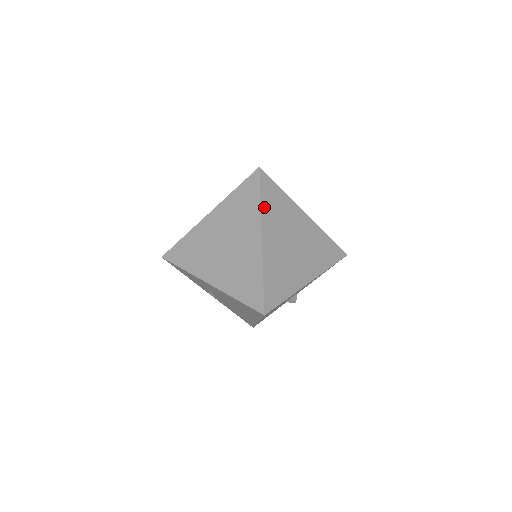
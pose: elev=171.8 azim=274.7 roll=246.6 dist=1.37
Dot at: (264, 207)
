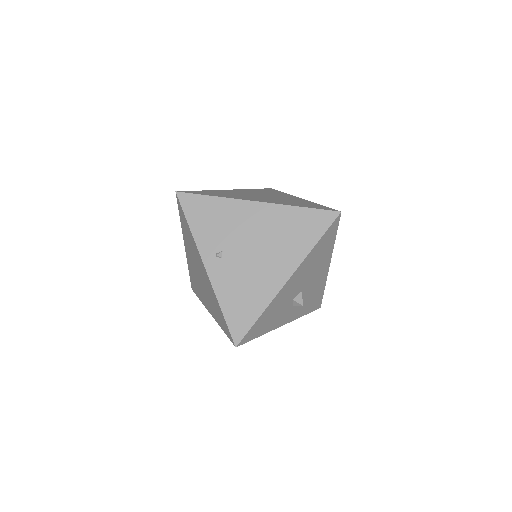
Dot at: occluded
